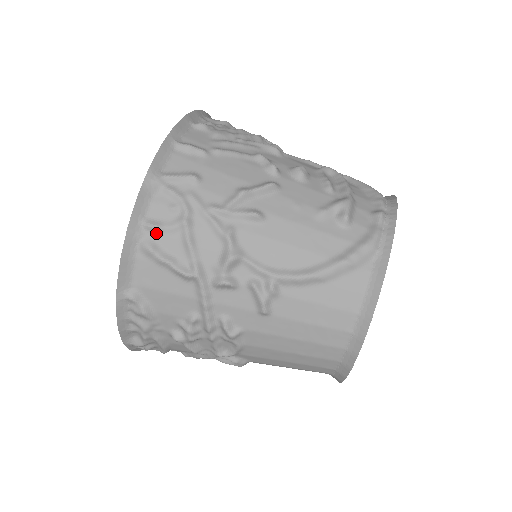
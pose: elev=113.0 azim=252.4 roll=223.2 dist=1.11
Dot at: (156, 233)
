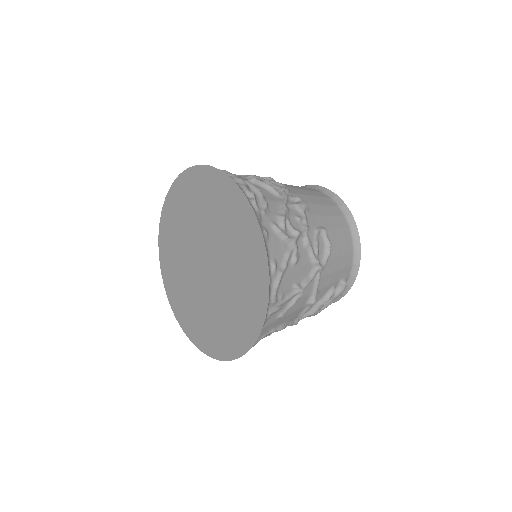
Dot at: occluded
